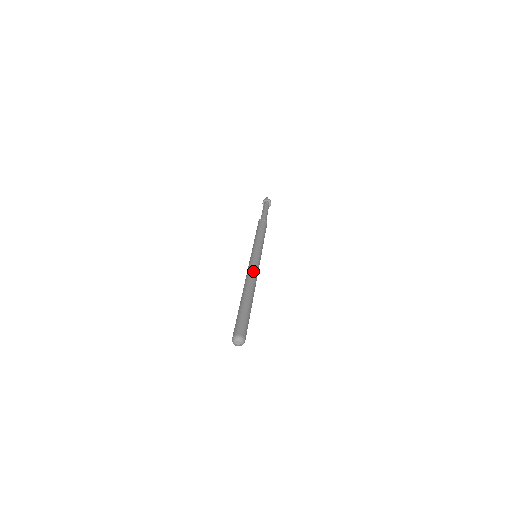
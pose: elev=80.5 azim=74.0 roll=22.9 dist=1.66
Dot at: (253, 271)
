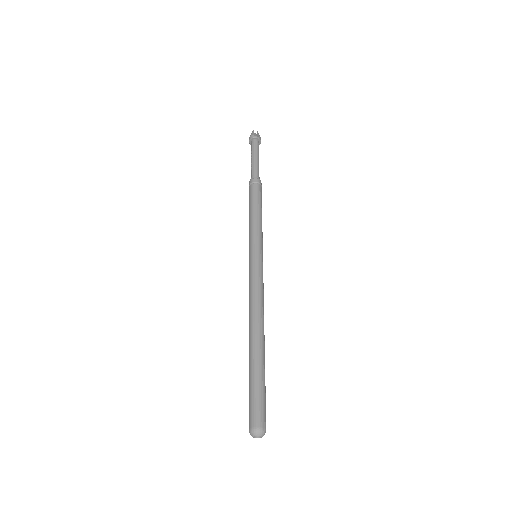
Dot at: (254, 294)
